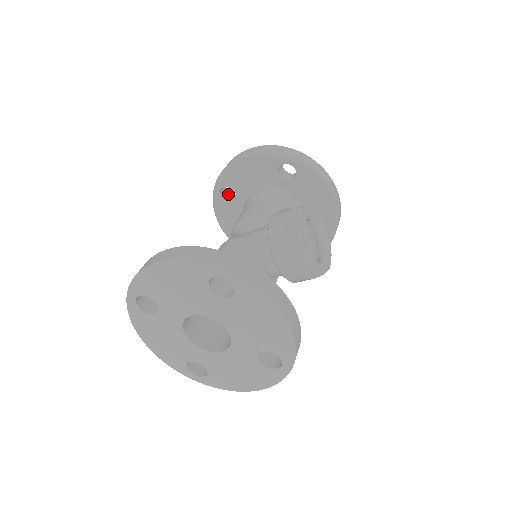
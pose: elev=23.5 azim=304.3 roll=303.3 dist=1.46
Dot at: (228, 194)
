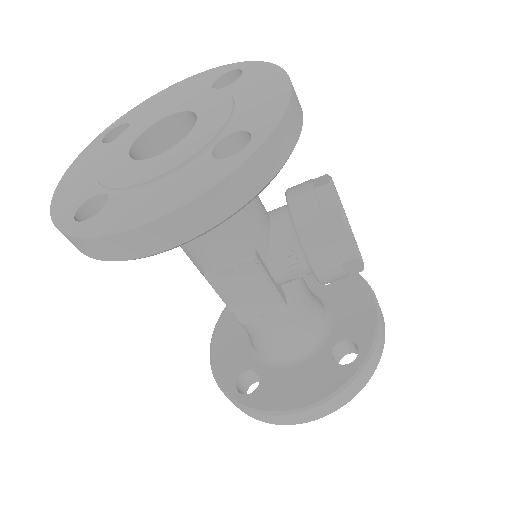
Dot at: occluded
